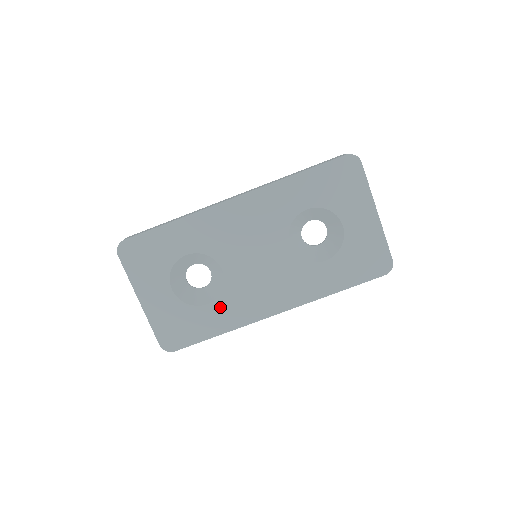
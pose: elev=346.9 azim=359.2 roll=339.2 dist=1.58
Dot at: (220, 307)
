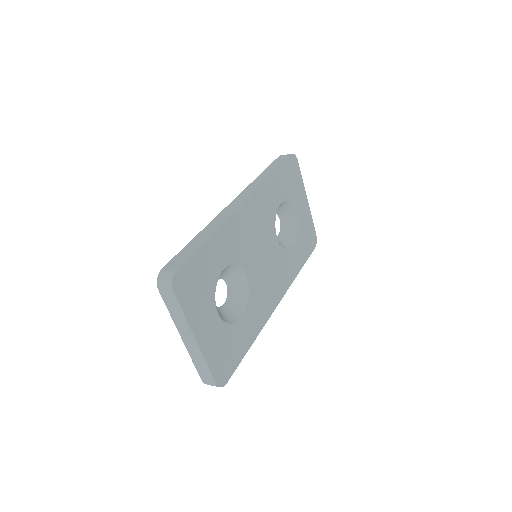
Dot at: (249, 315)
